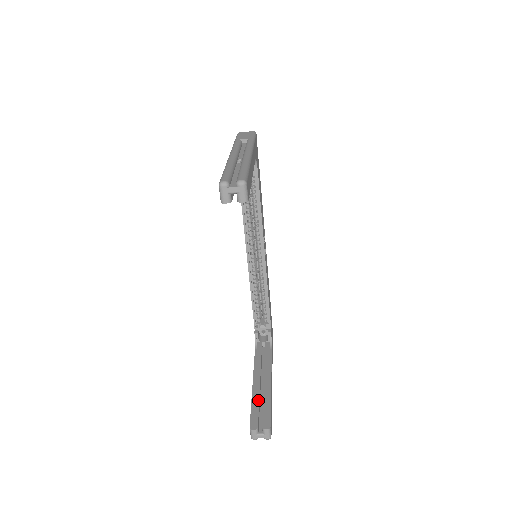
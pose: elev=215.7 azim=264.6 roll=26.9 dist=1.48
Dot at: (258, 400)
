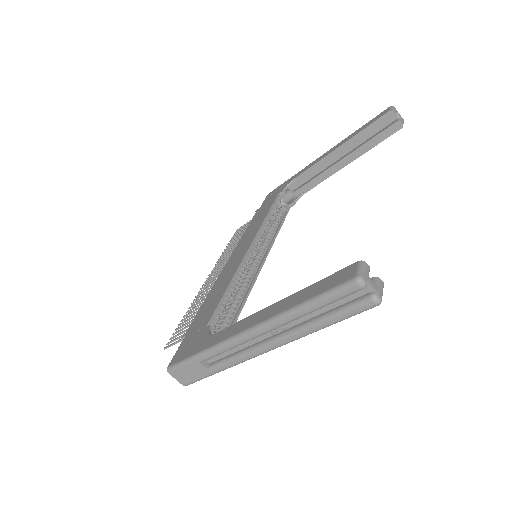
Dot at: occluded
